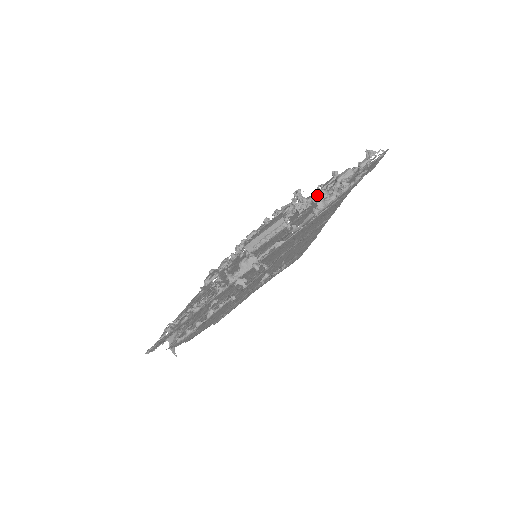
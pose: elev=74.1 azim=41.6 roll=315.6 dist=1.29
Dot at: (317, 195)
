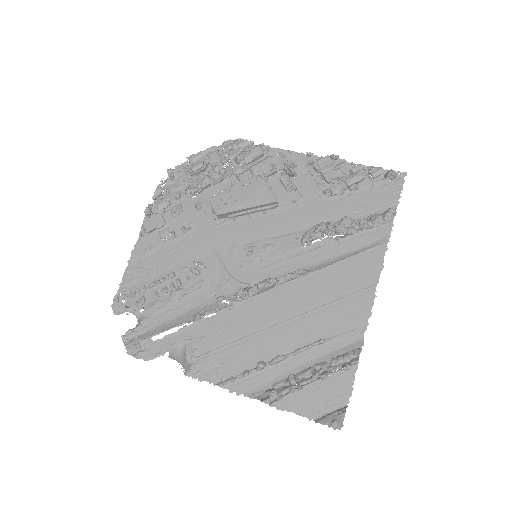
Dot at: (347, 226)
